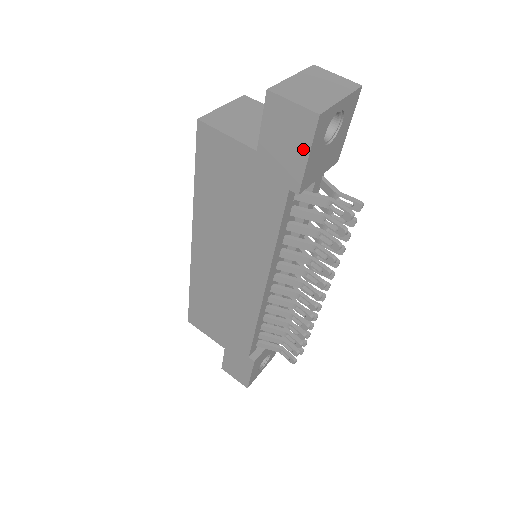
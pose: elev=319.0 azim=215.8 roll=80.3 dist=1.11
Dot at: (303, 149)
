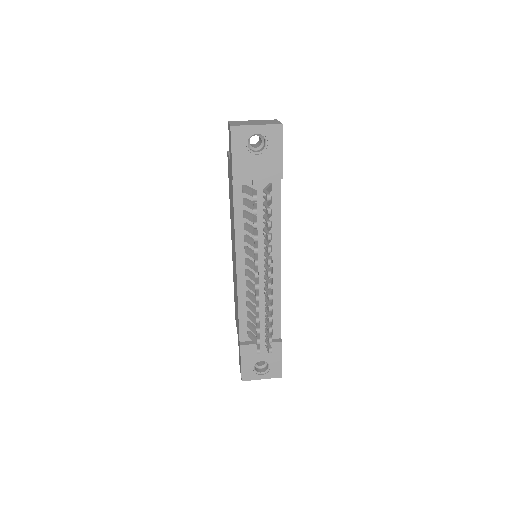
Dot at: (231, 150)
